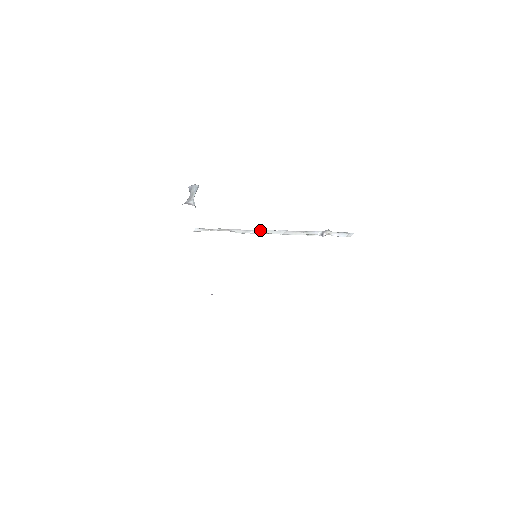
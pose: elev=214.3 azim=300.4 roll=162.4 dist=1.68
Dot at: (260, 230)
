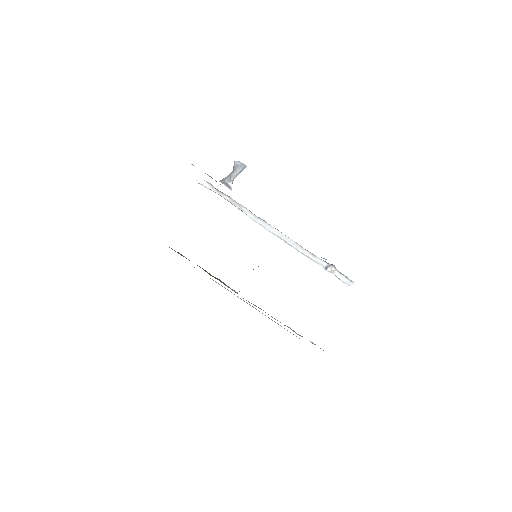
Dot at: (271, 226)
